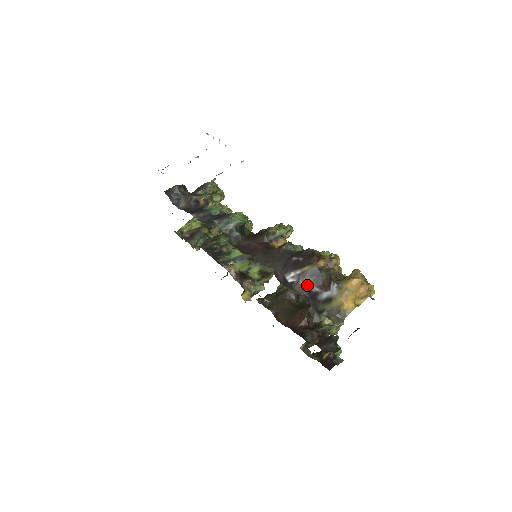
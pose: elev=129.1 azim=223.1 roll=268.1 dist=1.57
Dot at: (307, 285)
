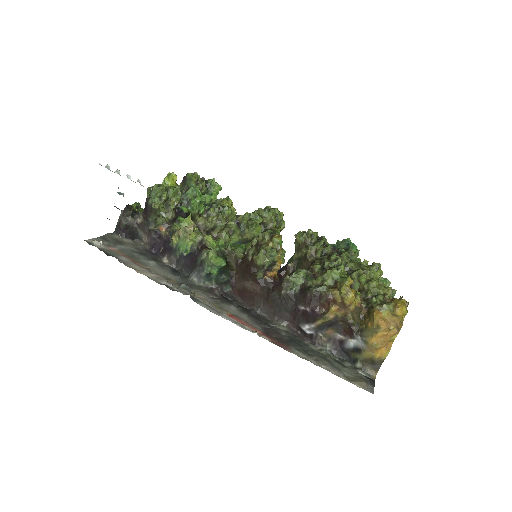
Dot at: (328, 335)
